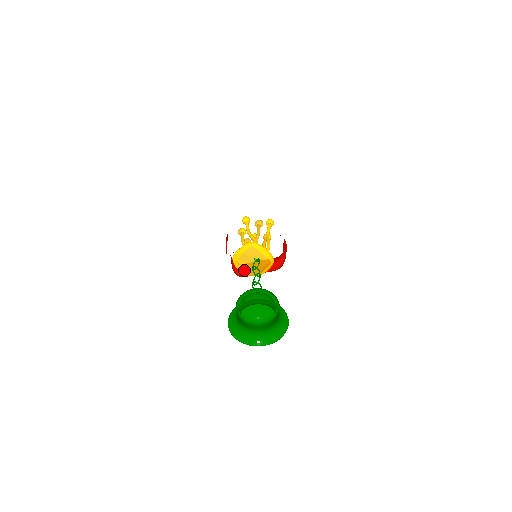
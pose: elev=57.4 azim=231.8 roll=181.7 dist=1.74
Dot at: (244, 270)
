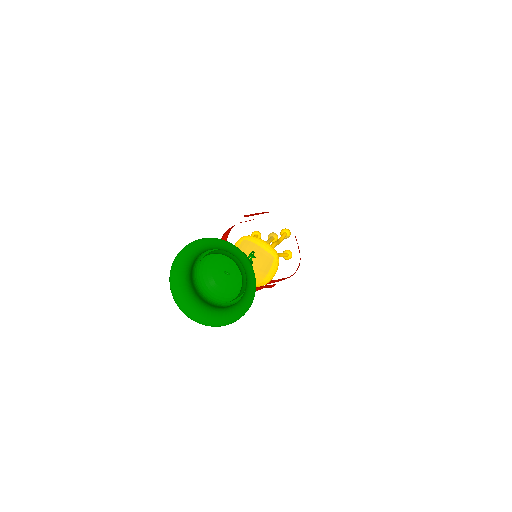
Dot at: occluded
